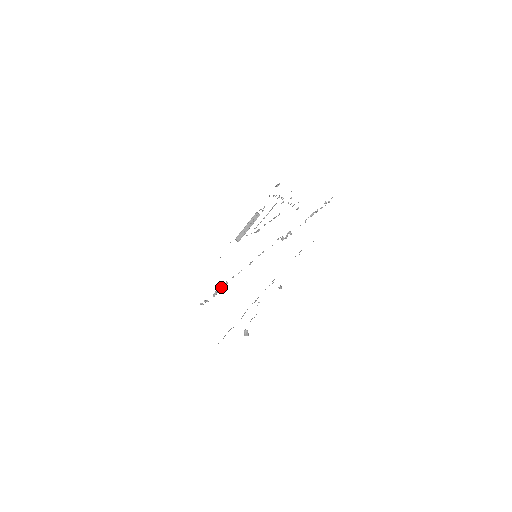
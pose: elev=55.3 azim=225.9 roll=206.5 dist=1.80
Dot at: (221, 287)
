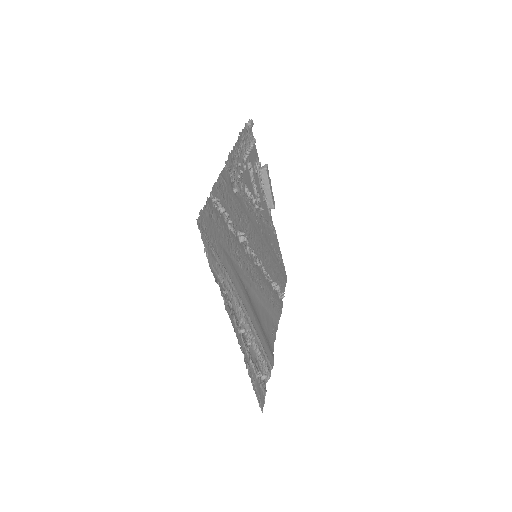
Dot at: (271, 286)
